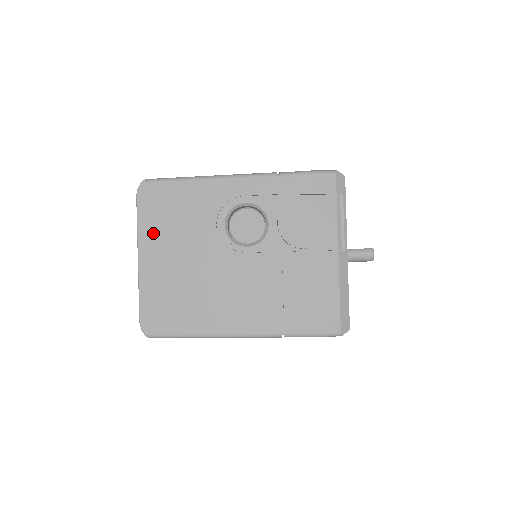
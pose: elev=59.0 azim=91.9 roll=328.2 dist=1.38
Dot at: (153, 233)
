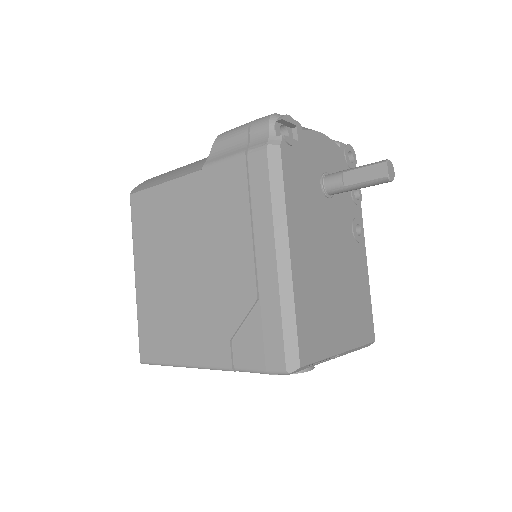
Dot at: occluded
